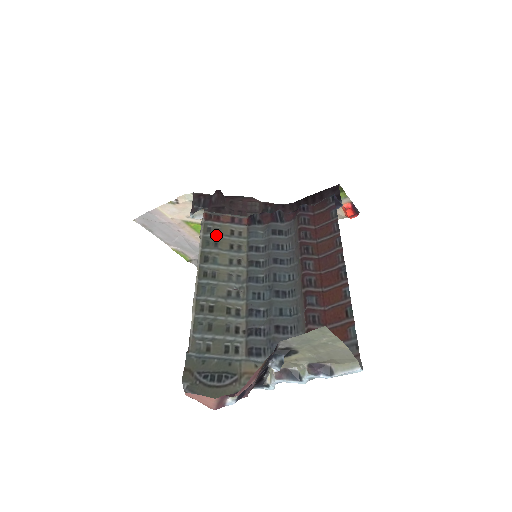
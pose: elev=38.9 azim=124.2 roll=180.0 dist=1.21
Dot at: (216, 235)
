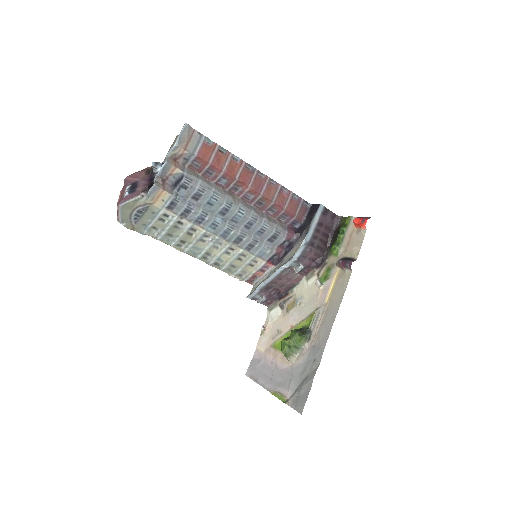
Dot at: (240, 270)
